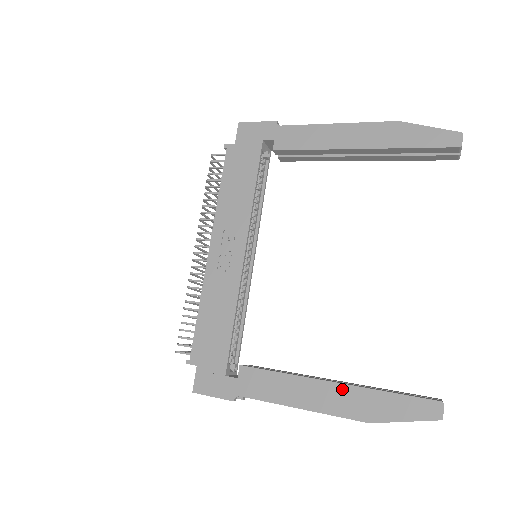
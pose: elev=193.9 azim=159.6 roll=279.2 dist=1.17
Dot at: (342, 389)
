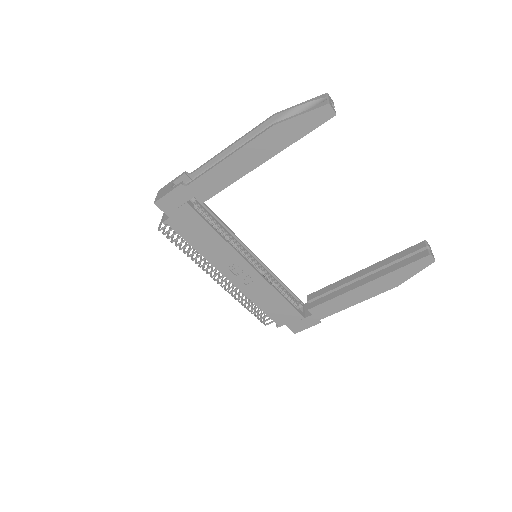
Dot at: (373, 283)
